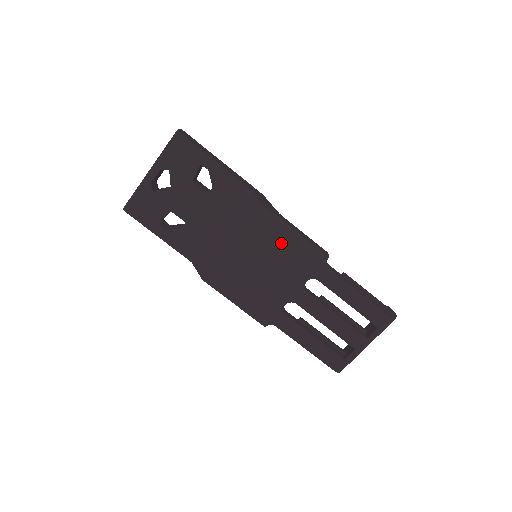
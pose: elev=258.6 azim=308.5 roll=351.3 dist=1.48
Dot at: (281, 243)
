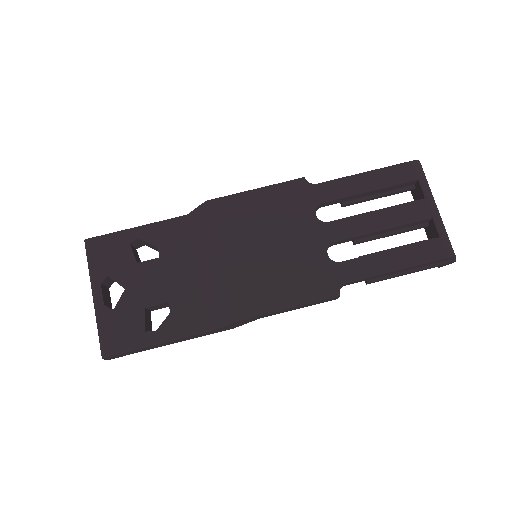
Dot at: (256, 211)
